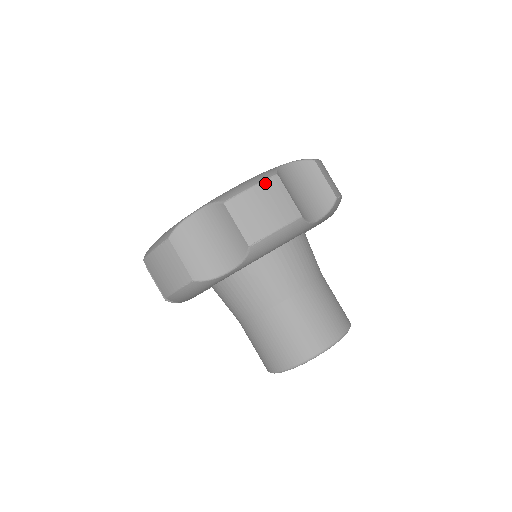
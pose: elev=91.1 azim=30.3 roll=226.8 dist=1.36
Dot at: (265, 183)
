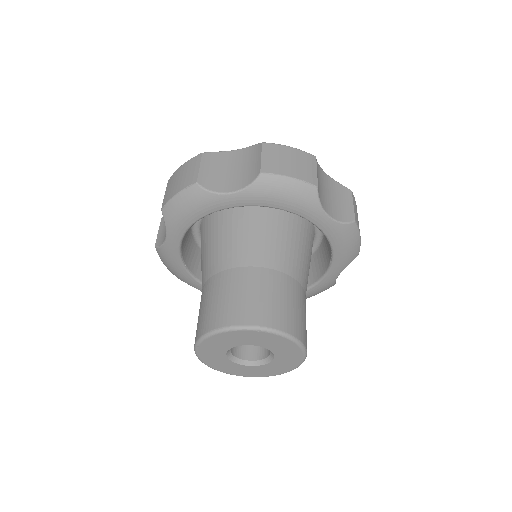
Dot at: (303, 152)
